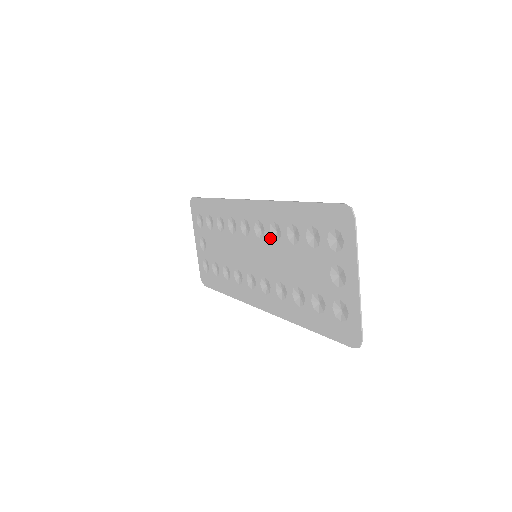
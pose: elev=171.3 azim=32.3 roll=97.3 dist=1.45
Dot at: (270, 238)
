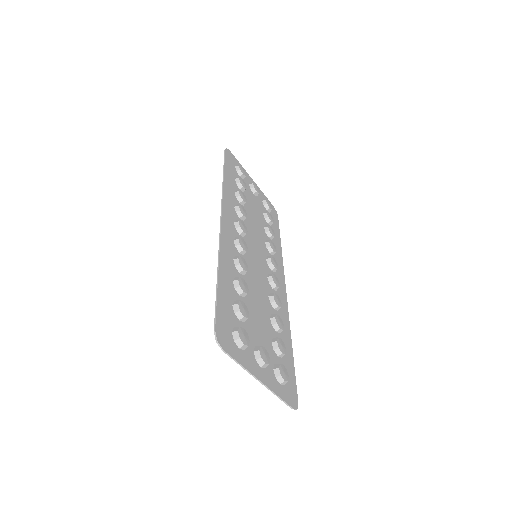
Dot at: occluded
